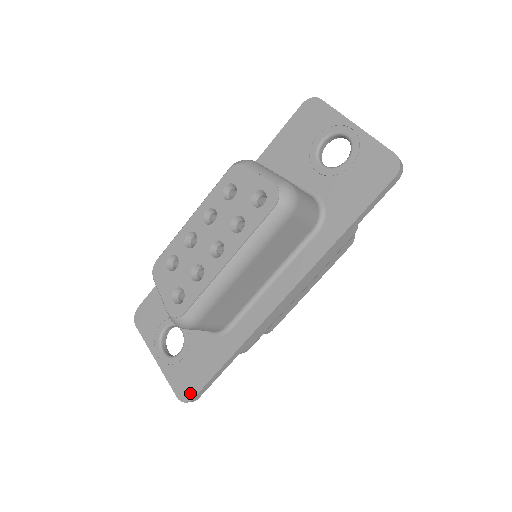
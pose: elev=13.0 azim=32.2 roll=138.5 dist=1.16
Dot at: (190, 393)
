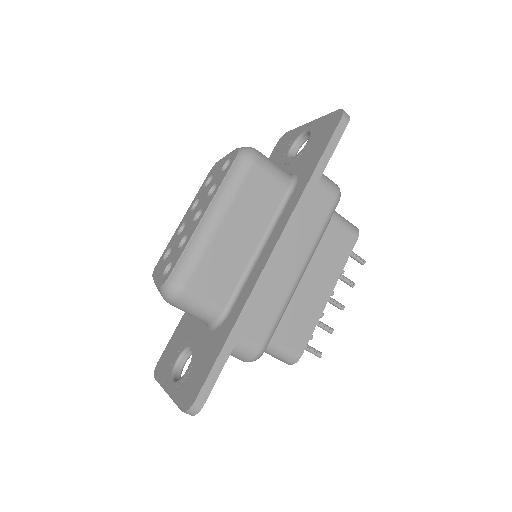
Dot at: (193, 396)
